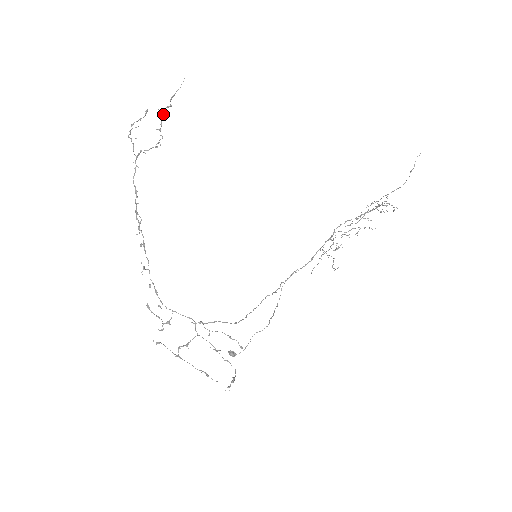
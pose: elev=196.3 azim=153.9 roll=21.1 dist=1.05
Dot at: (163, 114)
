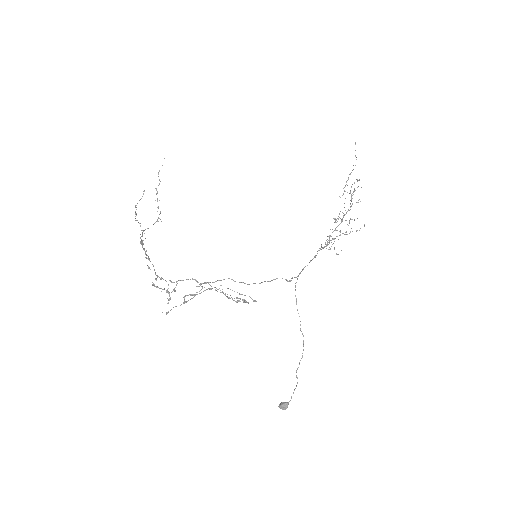
Dot at: (157, 193)
